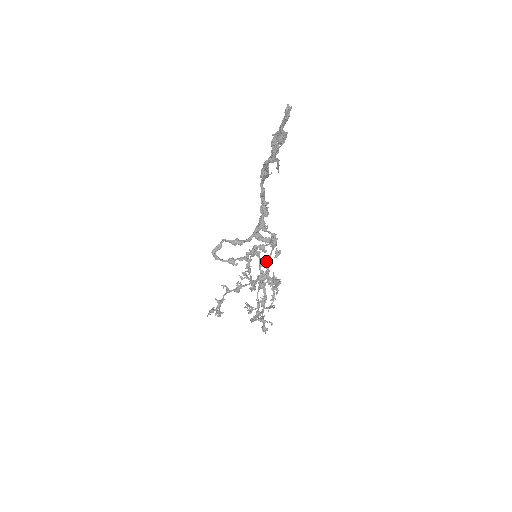
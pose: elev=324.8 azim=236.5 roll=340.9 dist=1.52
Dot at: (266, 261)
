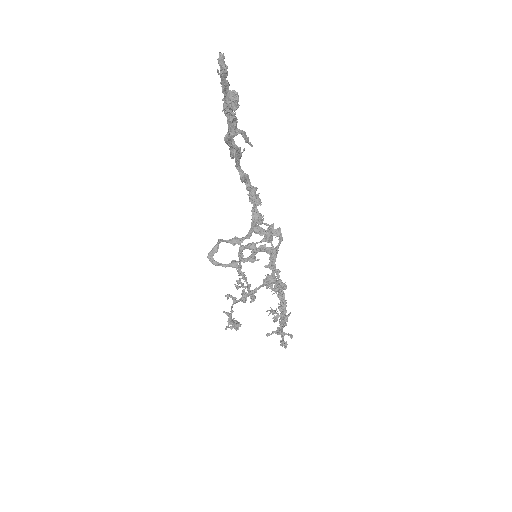
Dot at: (271, 260)
